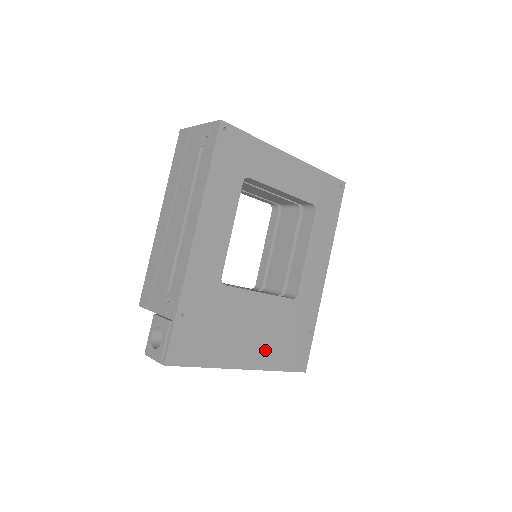
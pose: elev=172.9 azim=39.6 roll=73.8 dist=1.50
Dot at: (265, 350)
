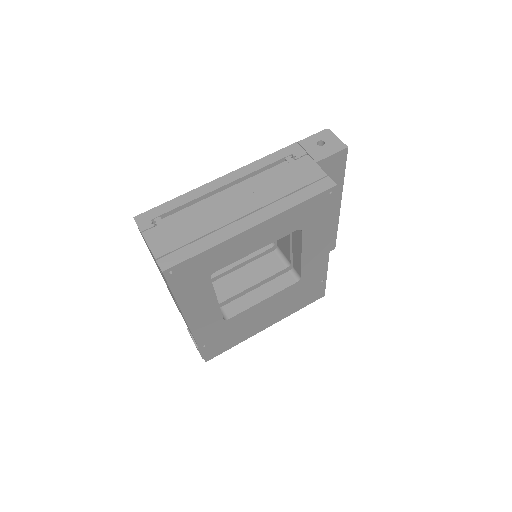
Dot at: (281, 313)
